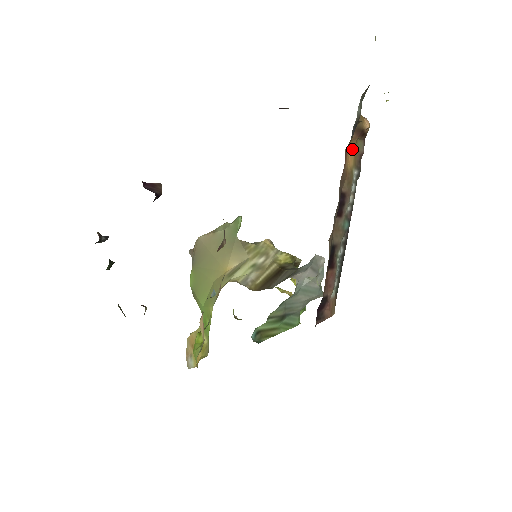
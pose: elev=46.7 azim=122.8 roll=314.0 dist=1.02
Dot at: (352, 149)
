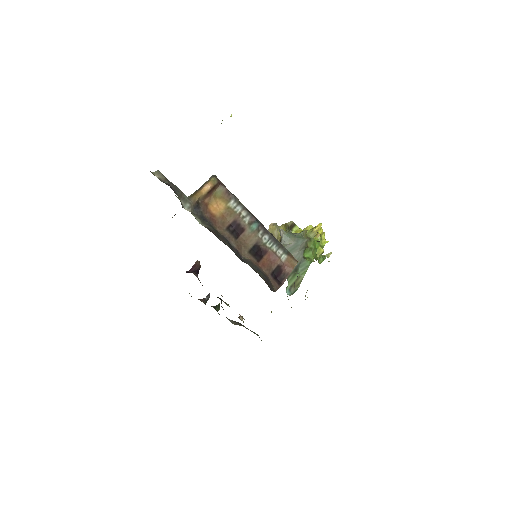
Dot at: (214, 203)
